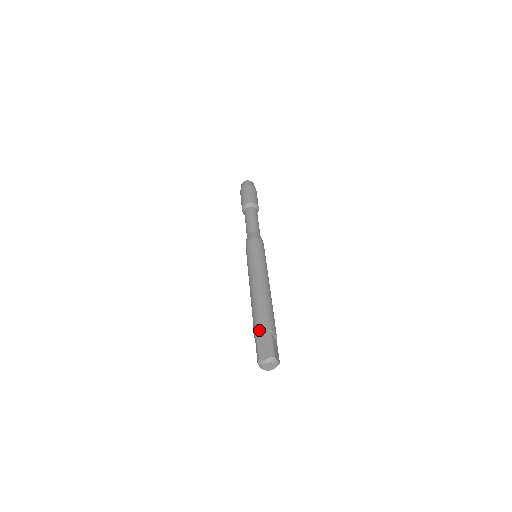
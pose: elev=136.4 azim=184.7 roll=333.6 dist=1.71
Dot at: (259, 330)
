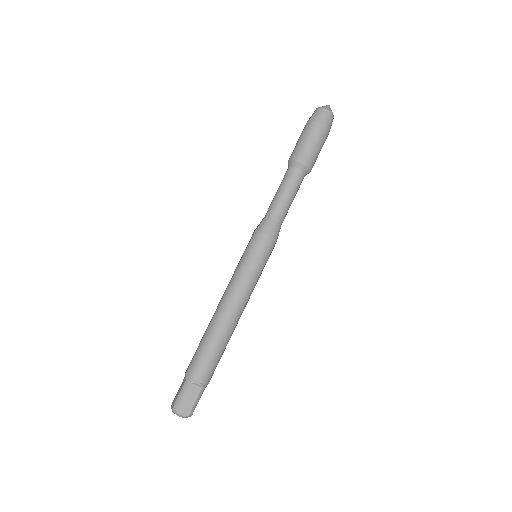
Dot at: (198, 379)
